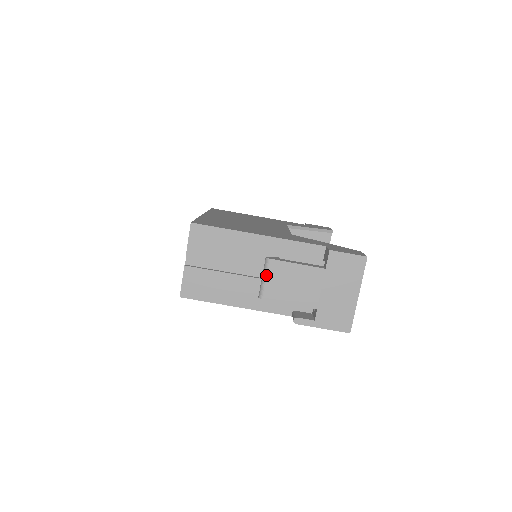
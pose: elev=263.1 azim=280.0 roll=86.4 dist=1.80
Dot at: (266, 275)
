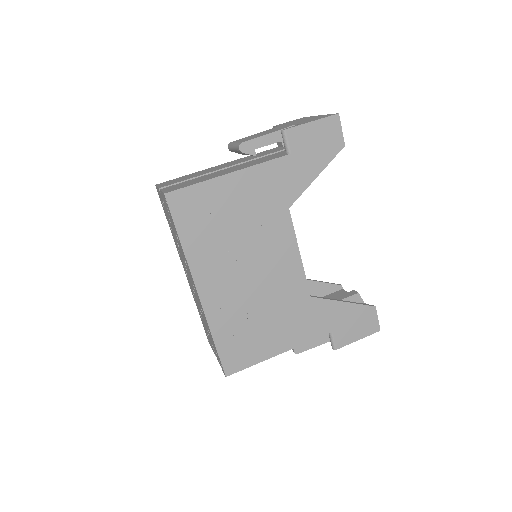
Dot at: (234, 143)
